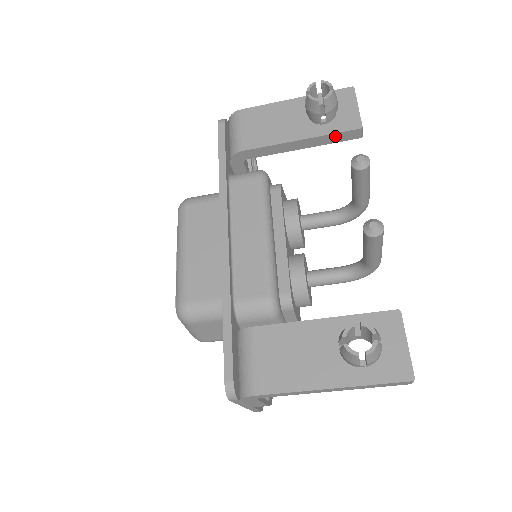
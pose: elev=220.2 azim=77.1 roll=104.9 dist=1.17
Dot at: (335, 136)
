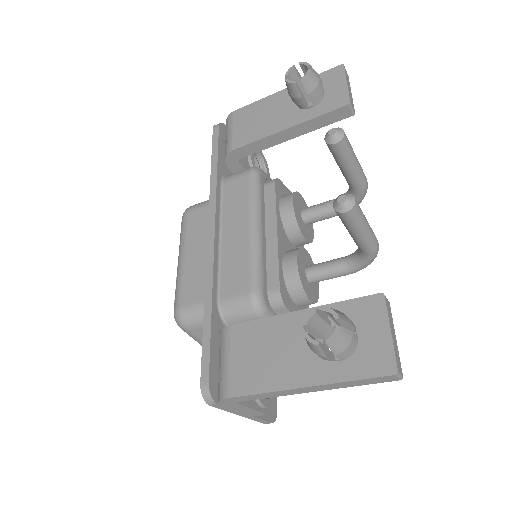
Dot at: (323, 118)
